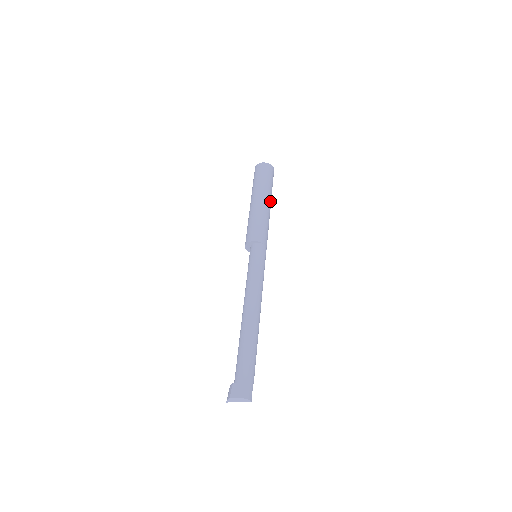
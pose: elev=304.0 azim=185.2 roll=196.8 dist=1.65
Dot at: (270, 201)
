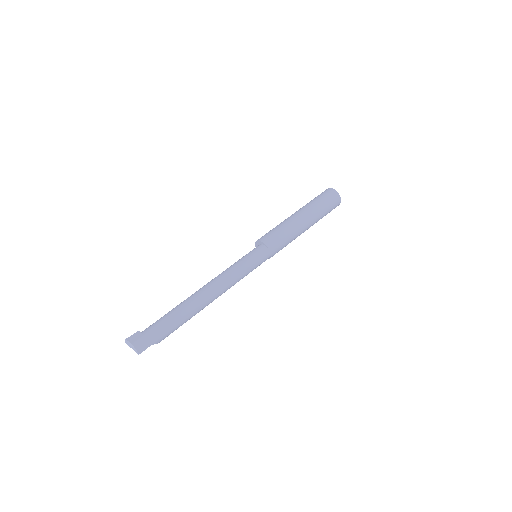
Dot at: (310, 222)
